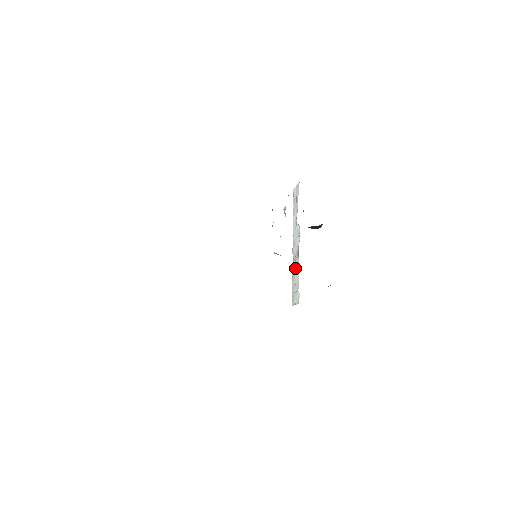
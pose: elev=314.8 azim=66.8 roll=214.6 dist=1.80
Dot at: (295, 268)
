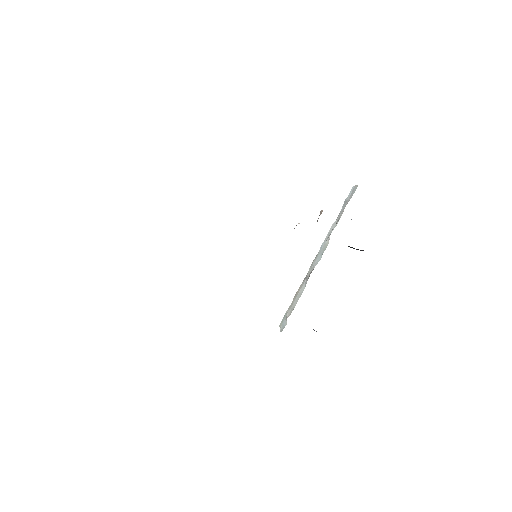
Dot at: occluded
